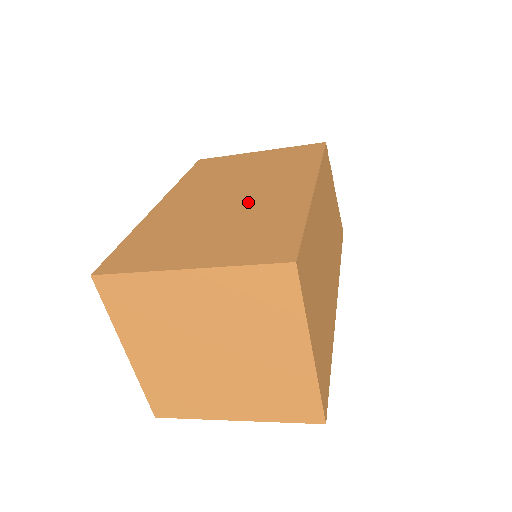
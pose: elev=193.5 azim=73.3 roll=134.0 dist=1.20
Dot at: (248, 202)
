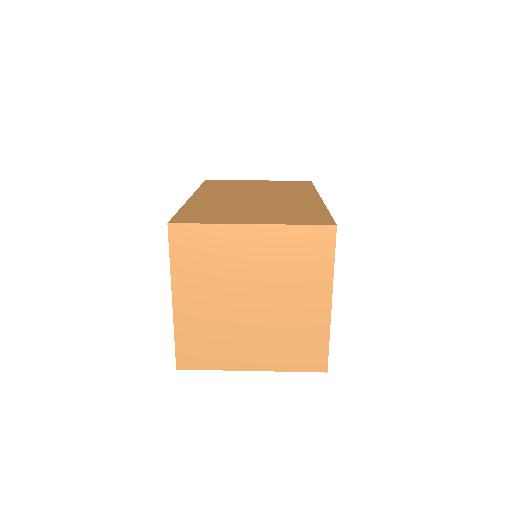
Dot at: (273, 201)
